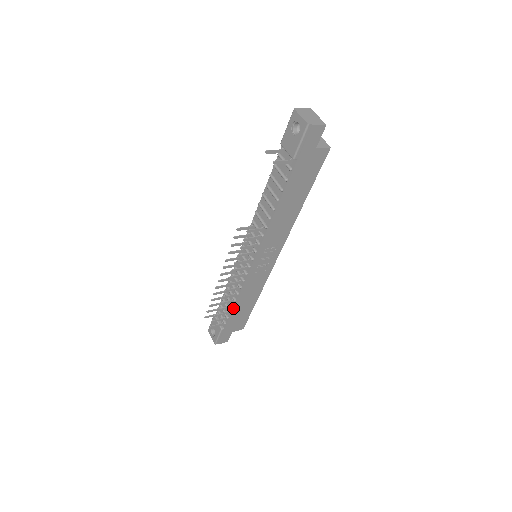
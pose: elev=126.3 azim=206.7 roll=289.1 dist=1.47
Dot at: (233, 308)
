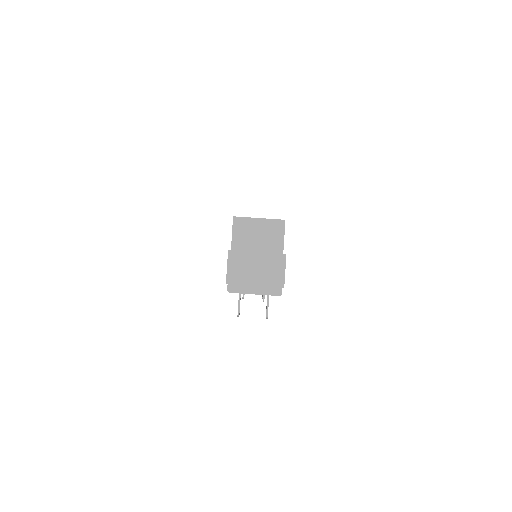
Dot at: occluded
